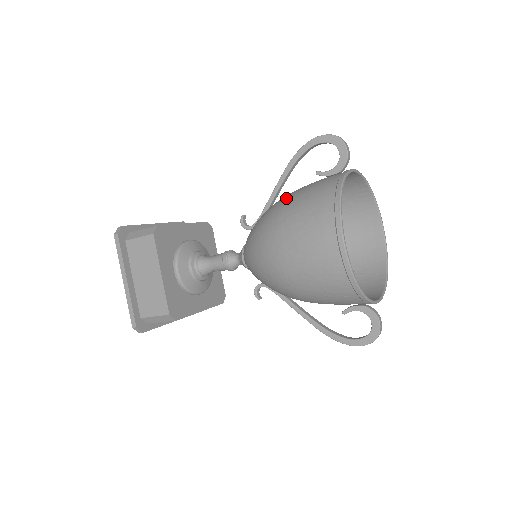
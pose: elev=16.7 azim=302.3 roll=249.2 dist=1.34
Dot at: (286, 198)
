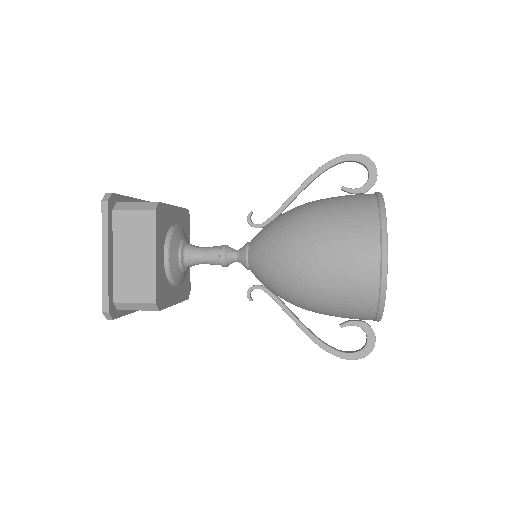
Dot at: (317, 205)
